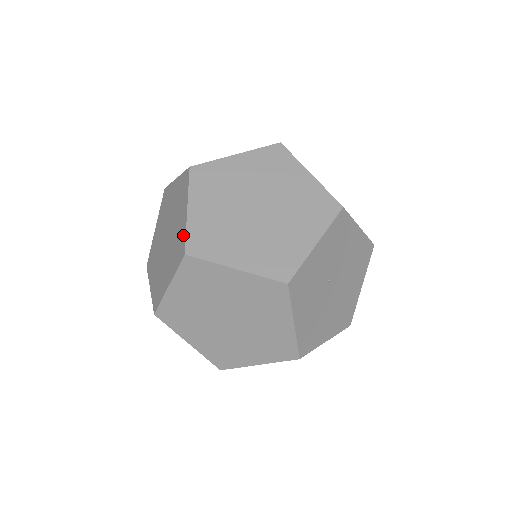
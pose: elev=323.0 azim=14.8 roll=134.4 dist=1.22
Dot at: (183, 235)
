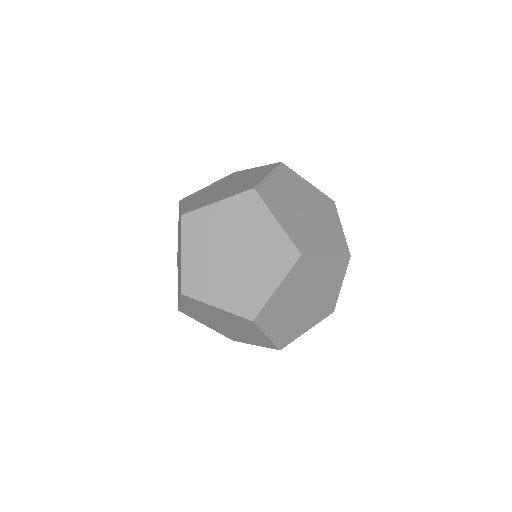
Dot at: (236, 317)
